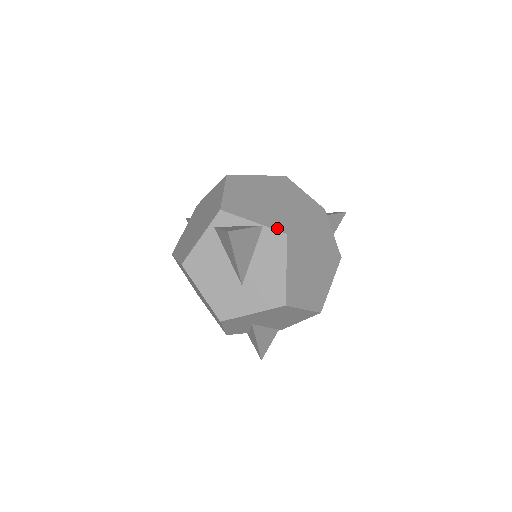
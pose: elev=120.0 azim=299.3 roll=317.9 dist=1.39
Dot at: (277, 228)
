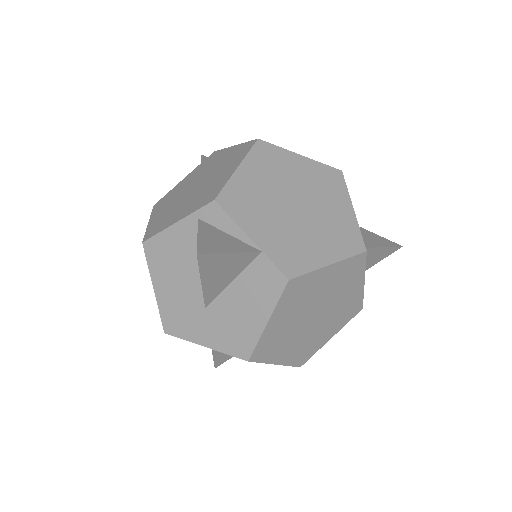
Dot at: (280, 264)
